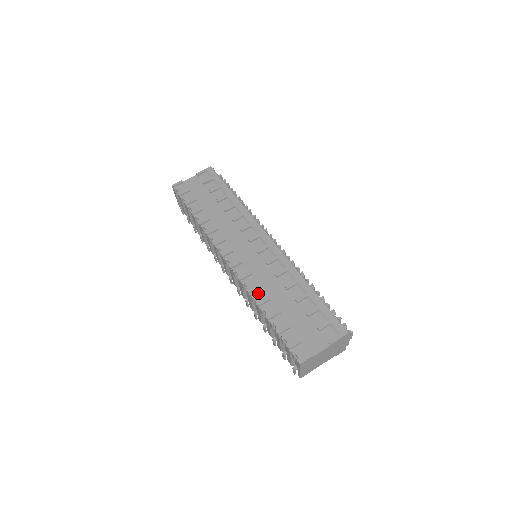
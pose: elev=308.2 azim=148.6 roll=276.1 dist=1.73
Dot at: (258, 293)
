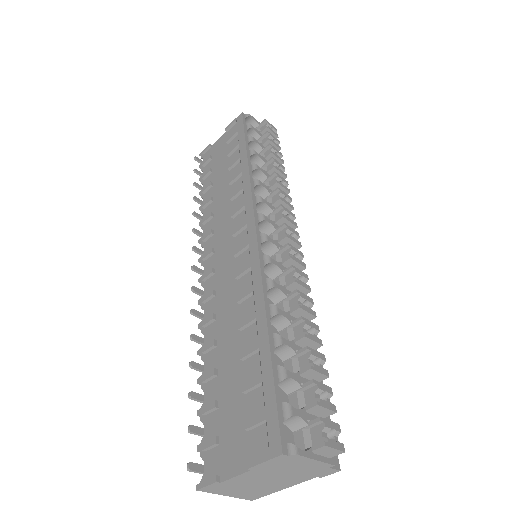
Dot at: (209, 330)
